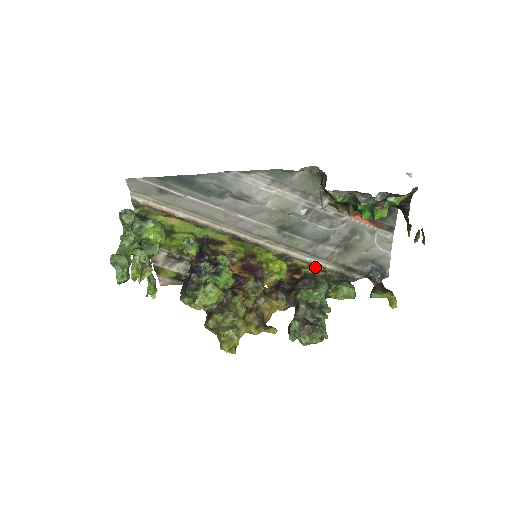
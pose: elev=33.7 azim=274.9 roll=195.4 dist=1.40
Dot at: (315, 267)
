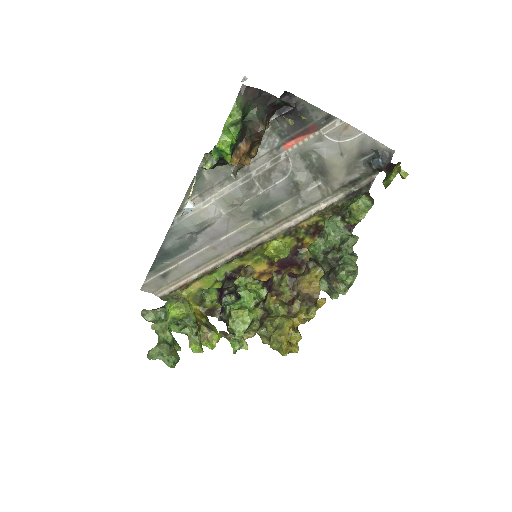
Dot at: (323, 212)
